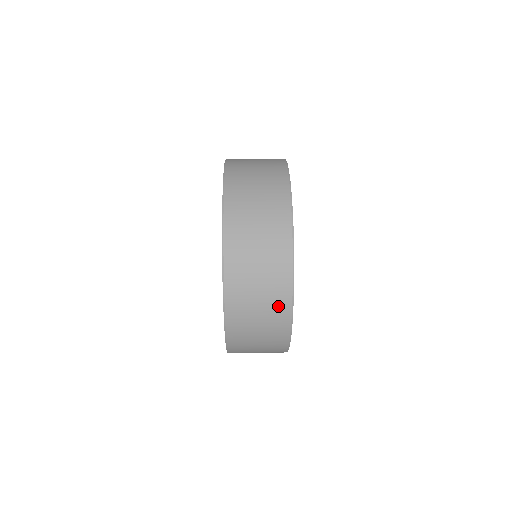
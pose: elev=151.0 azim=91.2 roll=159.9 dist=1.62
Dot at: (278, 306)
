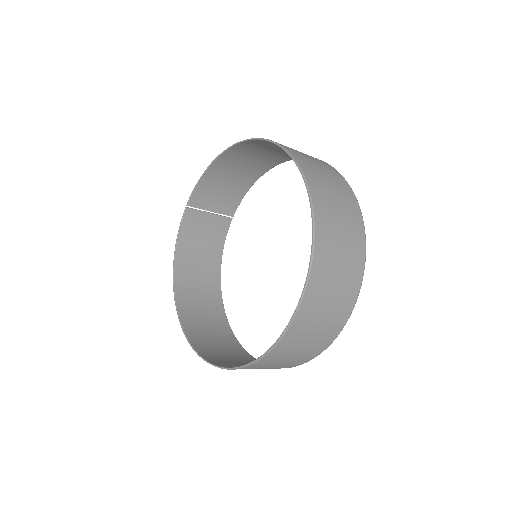
Dot at: (318, 346)
